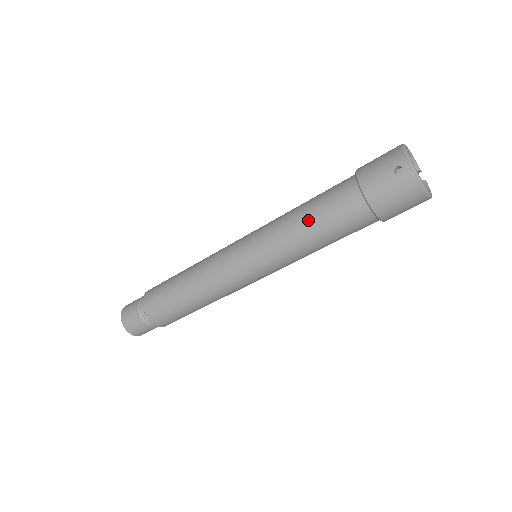
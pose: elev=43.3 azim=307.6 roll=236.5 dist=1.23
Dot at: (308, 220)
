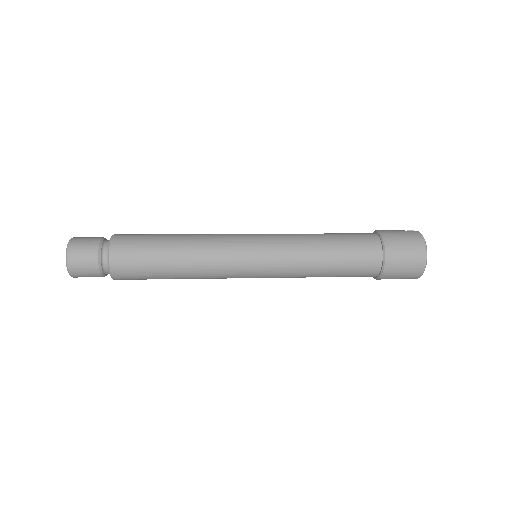
Dot at: occluded
